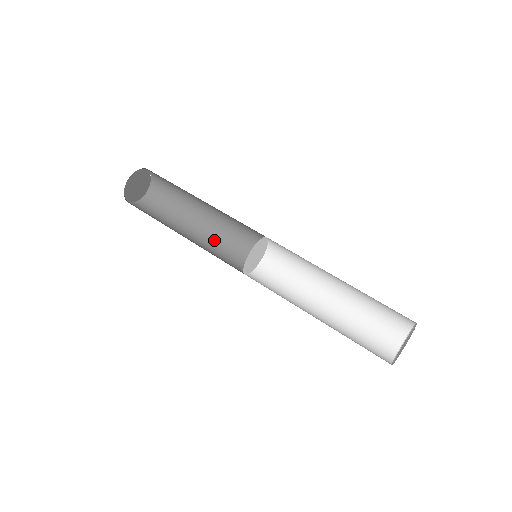
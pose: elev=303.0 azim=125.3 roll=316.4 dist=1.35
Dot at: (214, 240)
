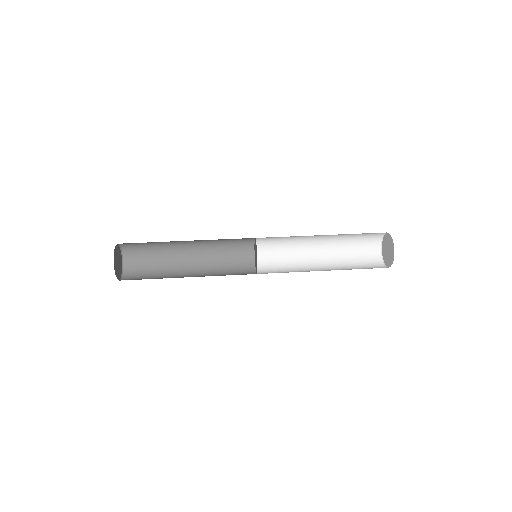
Dot at: (209, 269)
